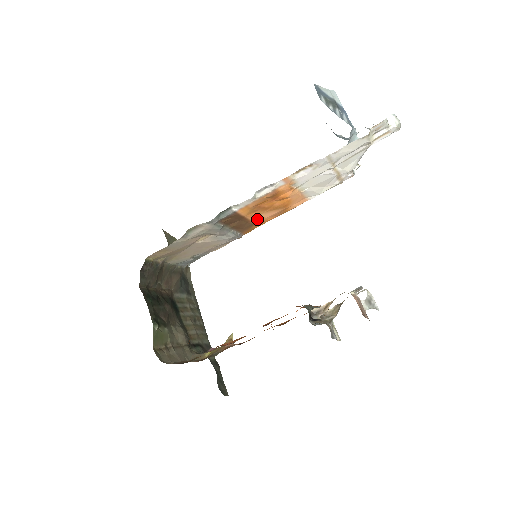
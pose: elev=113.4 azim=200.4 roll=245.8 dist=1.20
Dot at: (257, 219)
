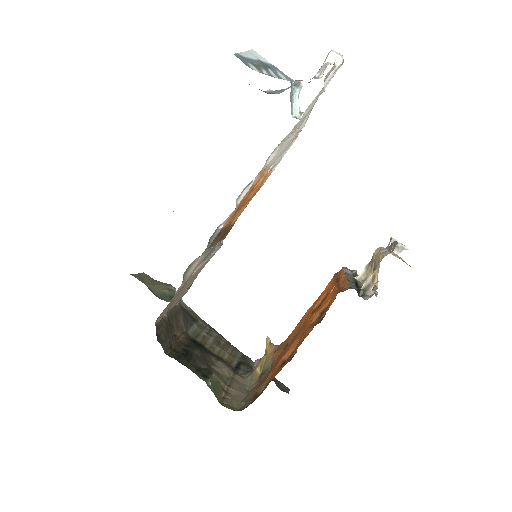
Dot at: (235, 219)
